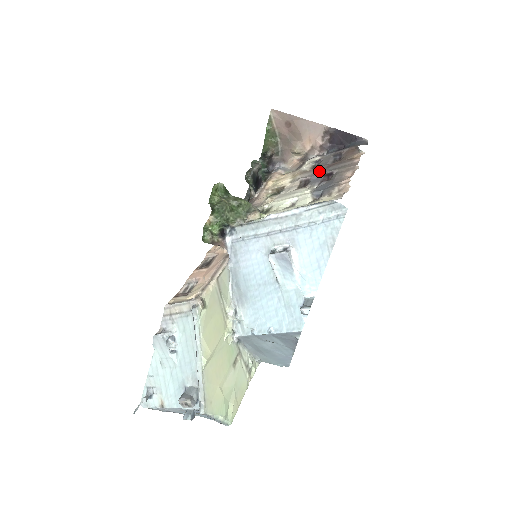
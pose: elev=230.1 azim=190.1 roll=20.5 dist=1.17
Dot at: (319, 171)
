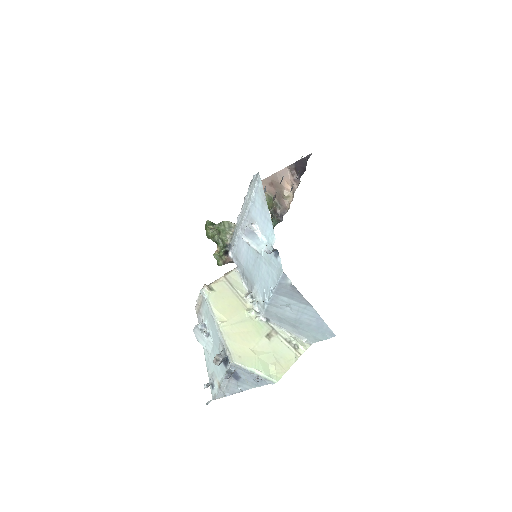
Dot at: occluded
